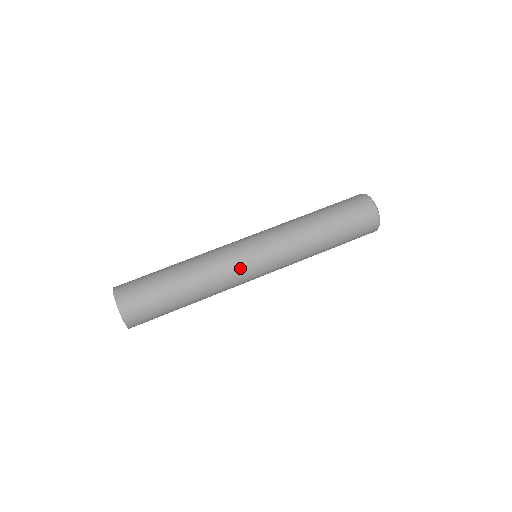
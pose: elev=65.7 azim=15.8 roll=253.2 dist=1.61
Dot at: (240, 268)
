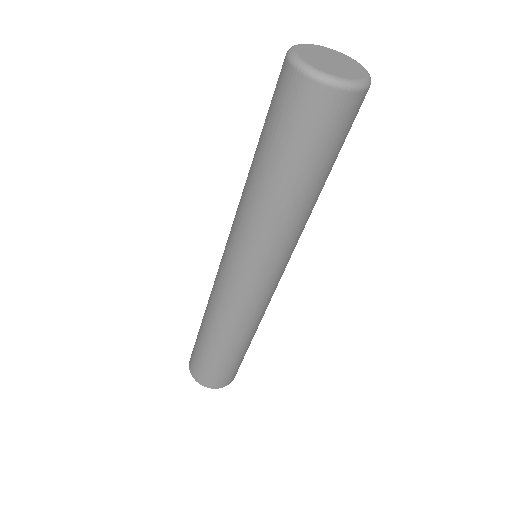
Dot at: (242, 299)
